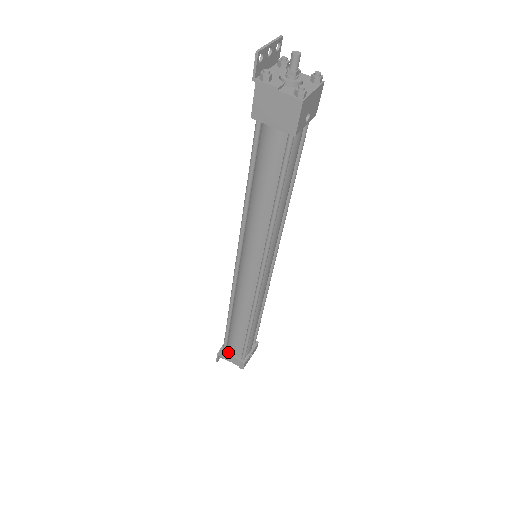
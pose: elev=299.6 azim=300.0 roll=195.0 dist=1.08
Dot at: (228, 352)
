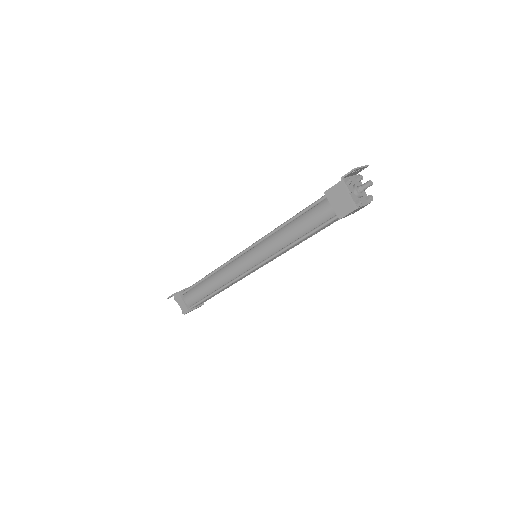
Dot at: (183, 298)
